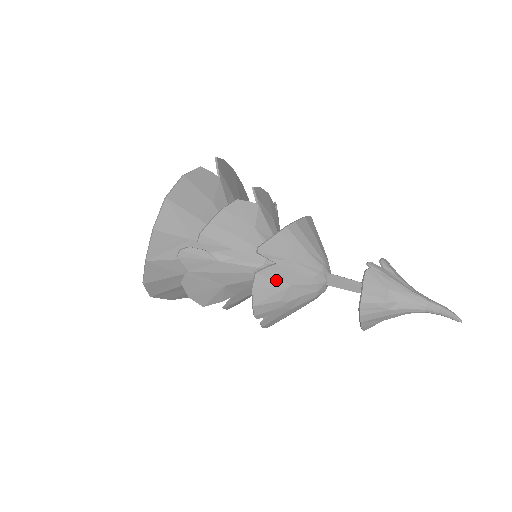
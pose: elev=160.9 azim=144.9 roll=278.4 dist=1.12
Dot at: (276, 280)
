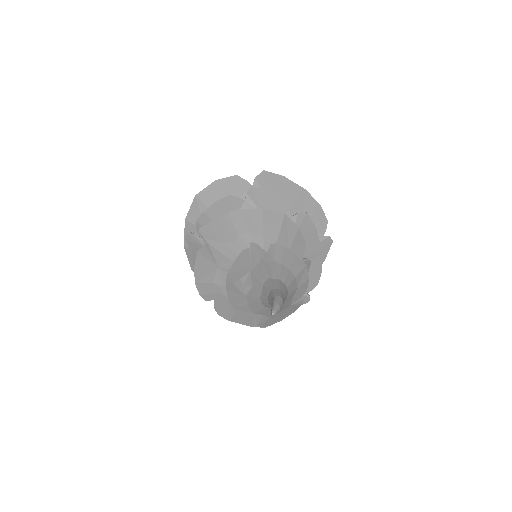
Dot at: (210, 260)
